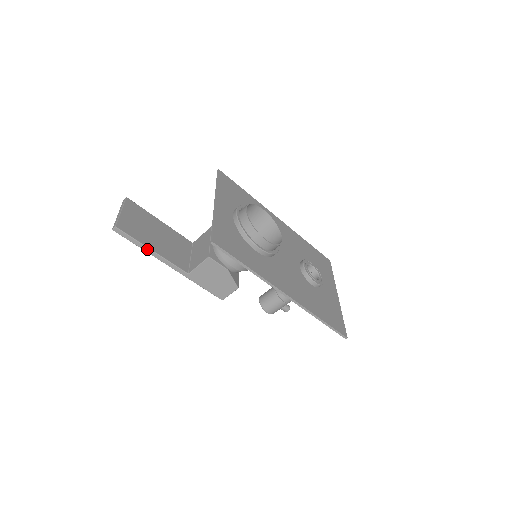
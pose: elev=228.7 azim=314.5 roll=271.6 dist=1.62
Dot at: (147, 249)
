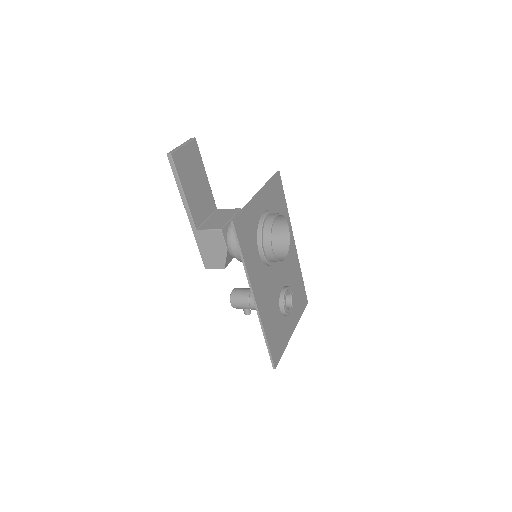
Dot at: (181, 188)
